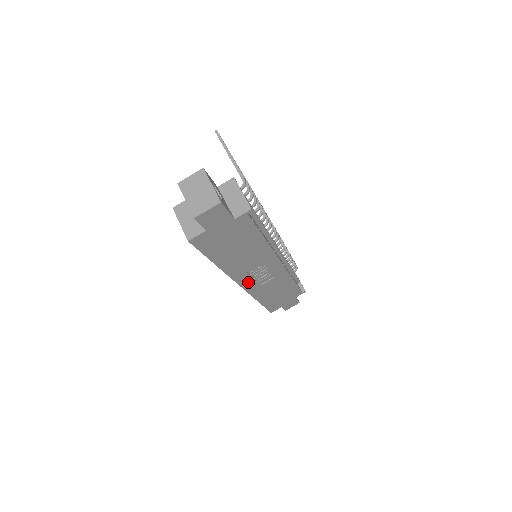
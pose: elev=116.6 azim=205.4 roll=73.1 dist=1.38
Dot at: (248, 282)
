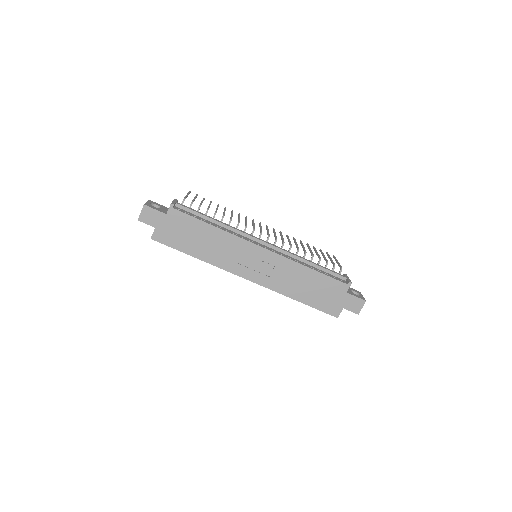
Dot at: (250, 274)
